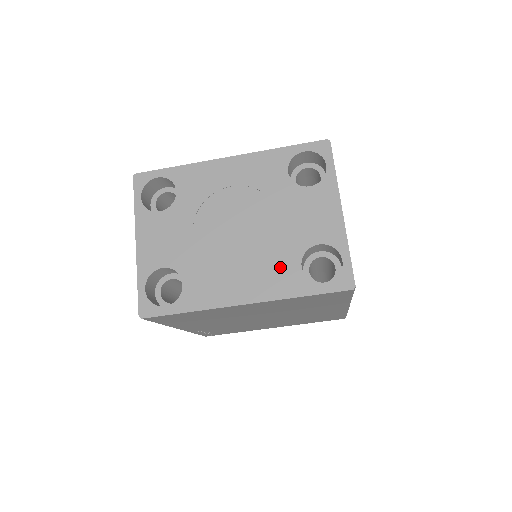
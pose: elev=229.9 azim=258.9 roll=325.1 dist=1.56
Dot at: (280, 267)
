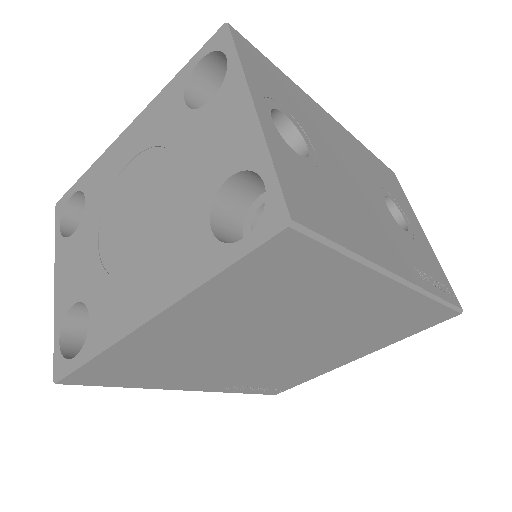
Dot at: (184, 241)
